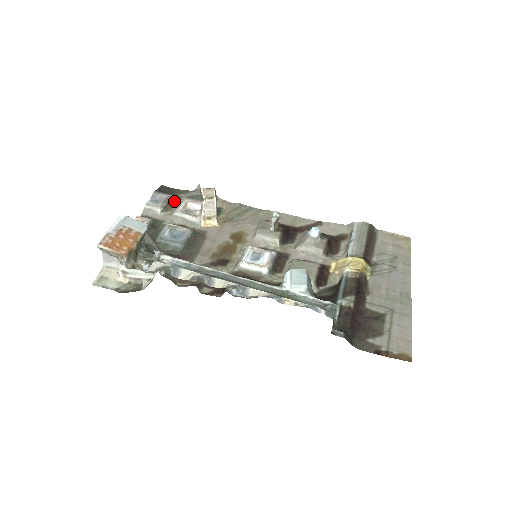
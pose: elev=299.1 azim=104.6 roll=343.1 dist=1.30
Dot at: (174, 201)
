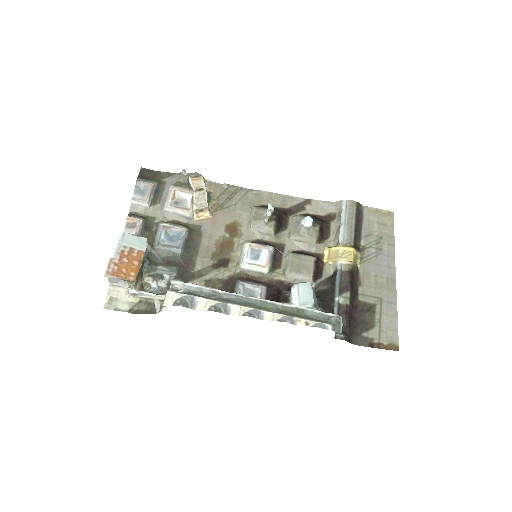
Dot at: (160, 189)
